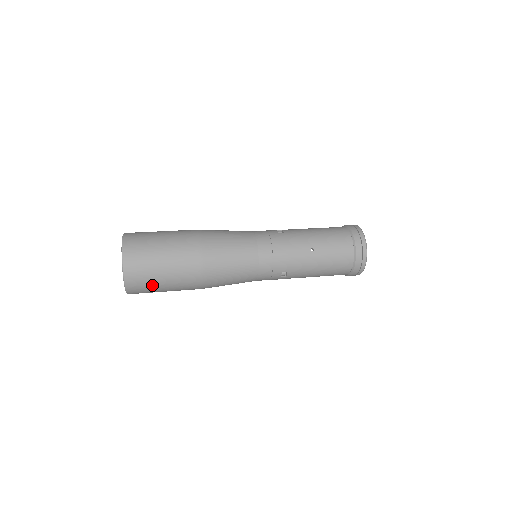
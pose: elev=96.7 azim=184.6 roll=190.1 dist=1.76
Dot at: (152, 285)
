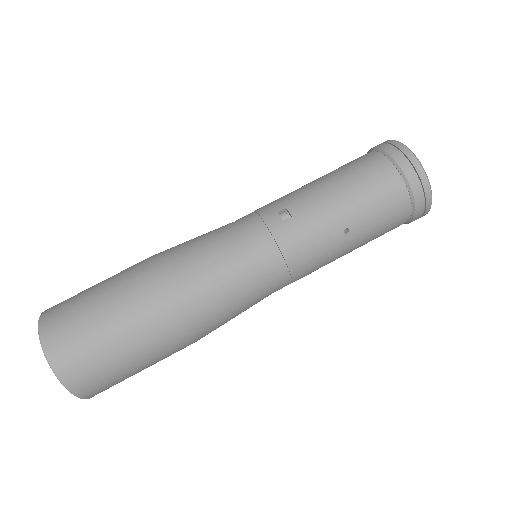
Dot at: occluded
